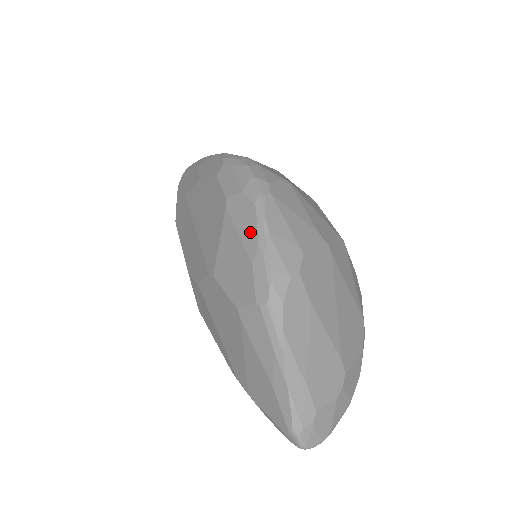
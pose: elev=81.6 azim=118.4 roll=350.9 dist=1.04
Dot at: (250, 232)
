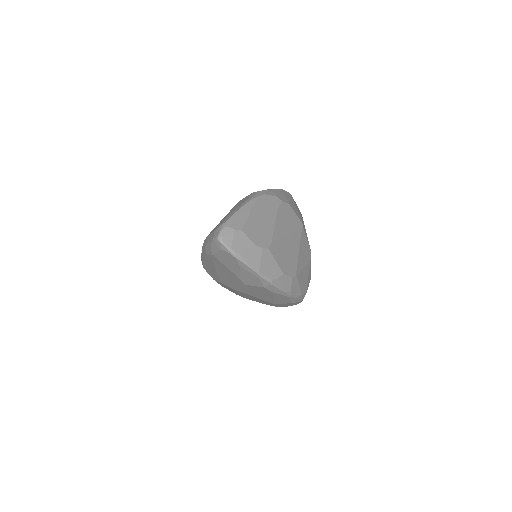
Dot at: occluded
